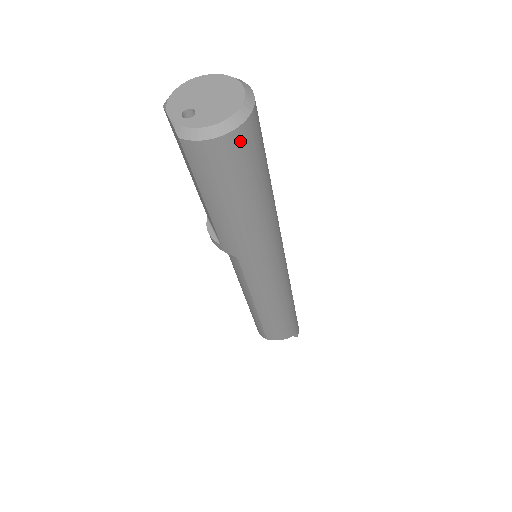
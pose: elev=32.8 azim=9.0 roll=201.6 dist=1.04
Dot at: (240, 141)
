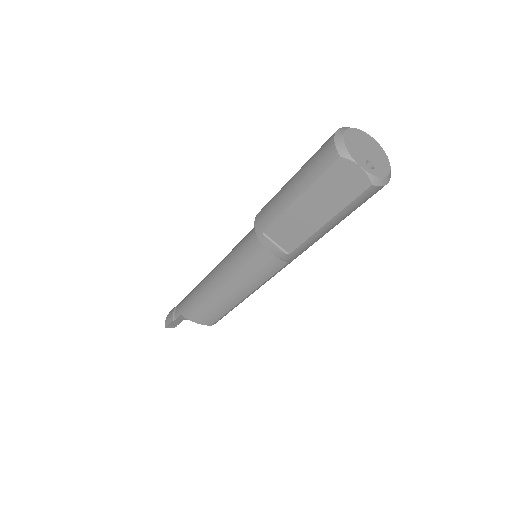
Dot at: occluded
